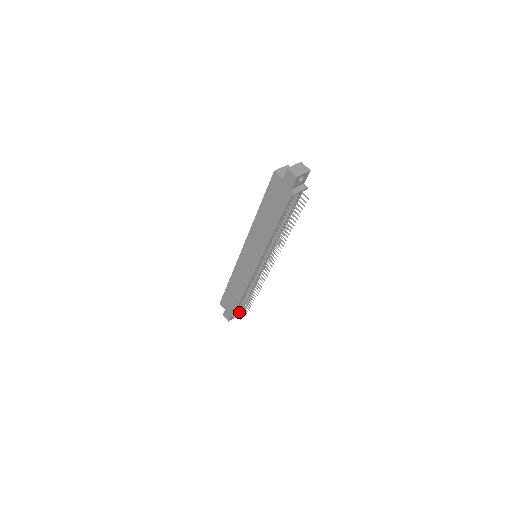
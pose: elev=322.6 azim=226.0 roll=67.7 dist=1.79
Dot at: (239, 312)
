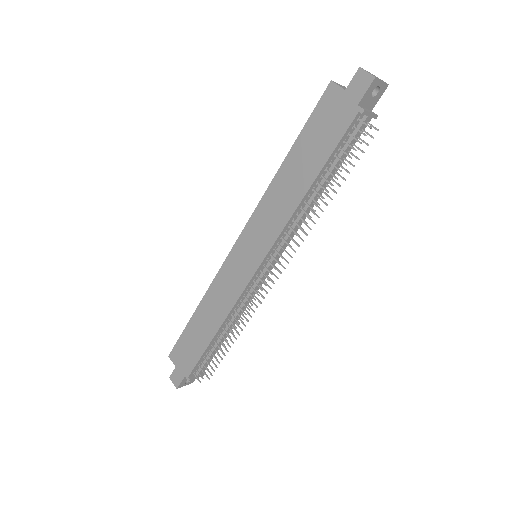
Dot at: (201, 368)
